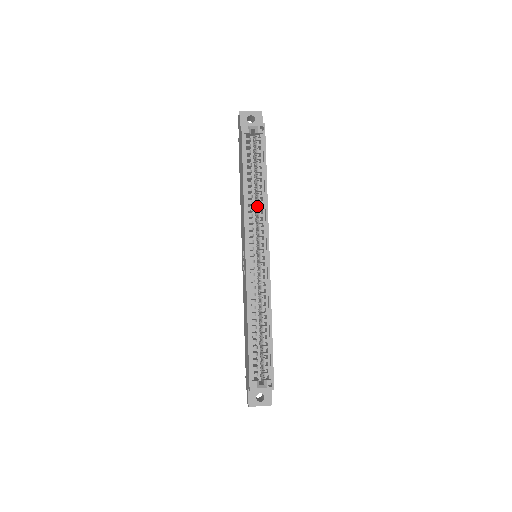
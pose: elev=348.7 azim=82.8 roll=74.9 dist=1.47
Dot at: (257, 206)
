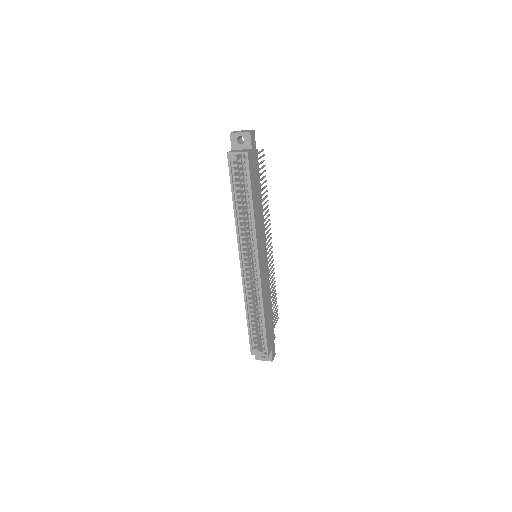
Dot at: occluded
